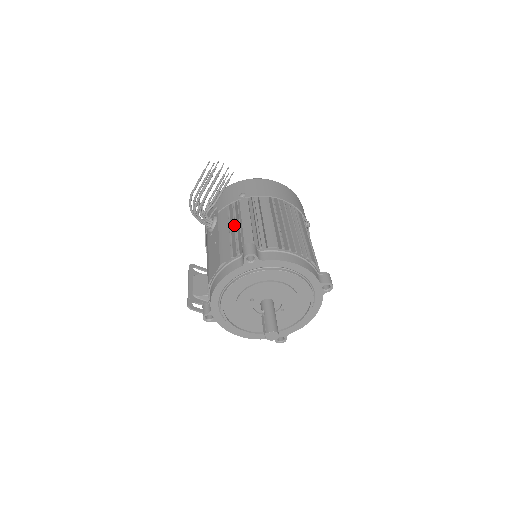
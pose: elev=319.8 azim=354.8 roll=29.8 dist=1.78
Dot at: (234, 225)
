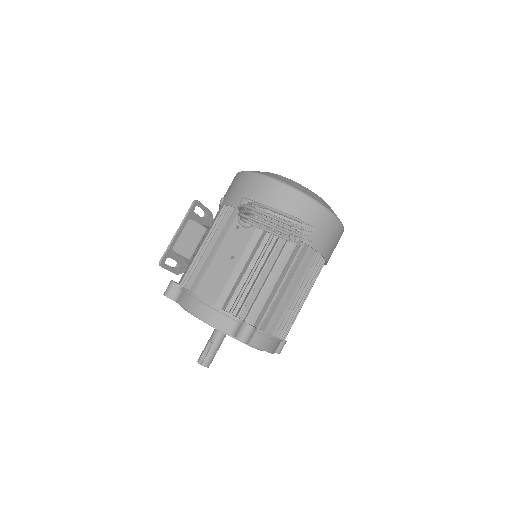
Dot at: (262, 259)
